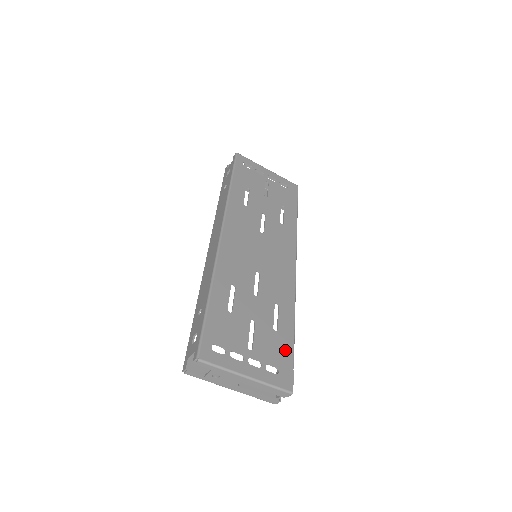
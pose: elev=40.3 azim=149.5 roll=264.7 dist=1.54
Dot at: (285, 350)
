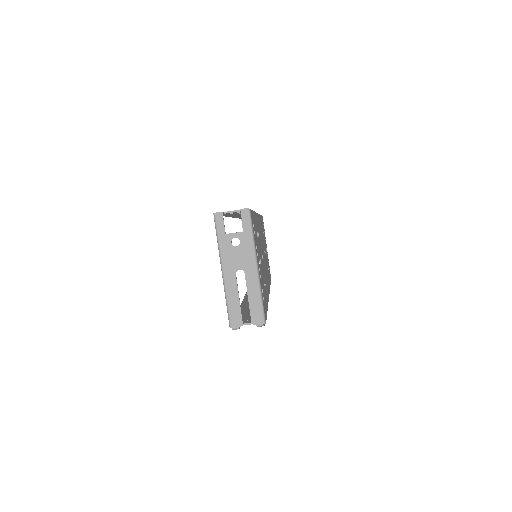
Dot at: occluded
